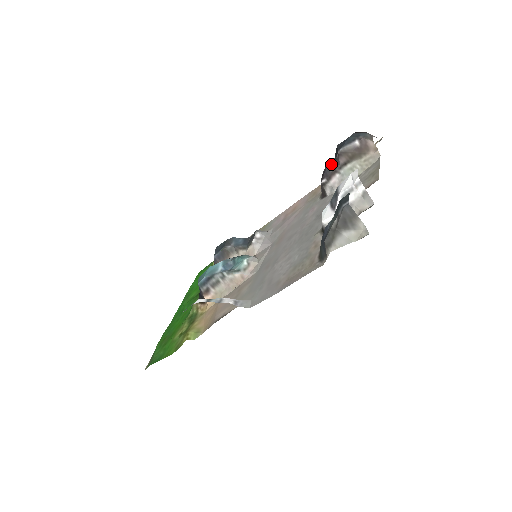
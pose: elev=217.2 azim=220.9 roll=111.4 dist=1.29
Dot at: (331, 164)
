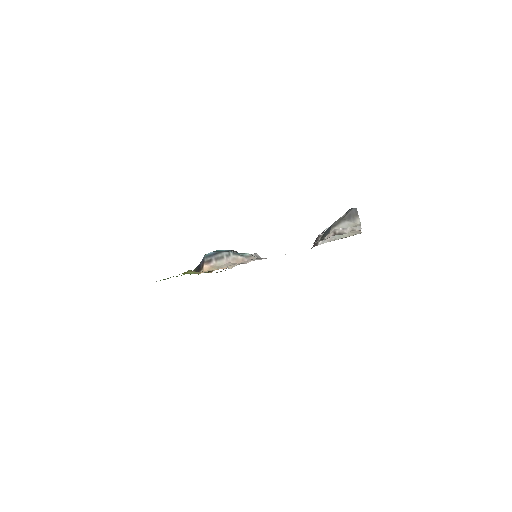
Dot at: occluded
